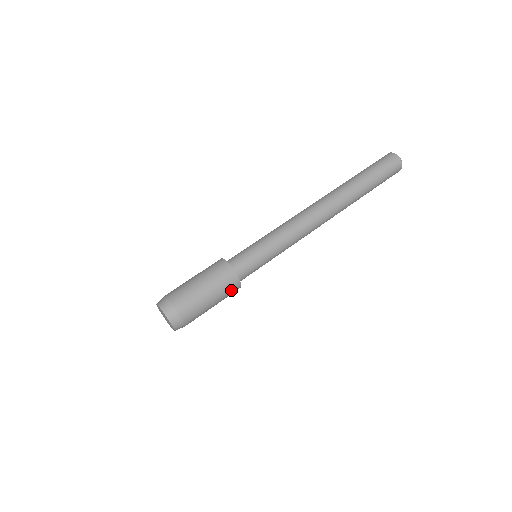
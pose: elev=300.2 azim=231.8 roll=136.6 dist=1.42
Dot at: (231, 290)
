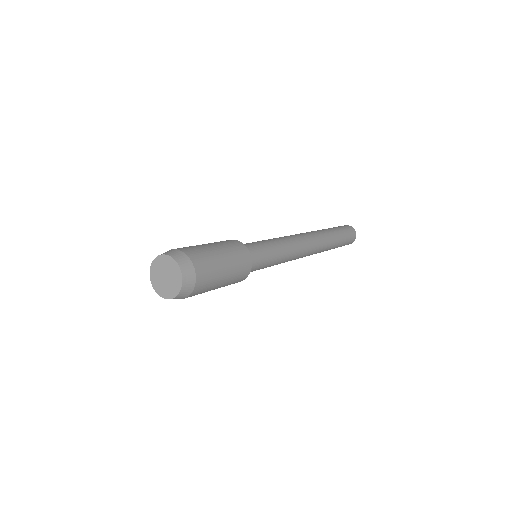
Dot at: (242, 272)
